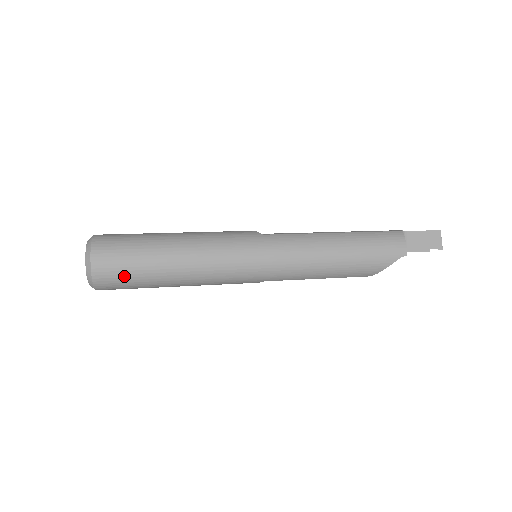
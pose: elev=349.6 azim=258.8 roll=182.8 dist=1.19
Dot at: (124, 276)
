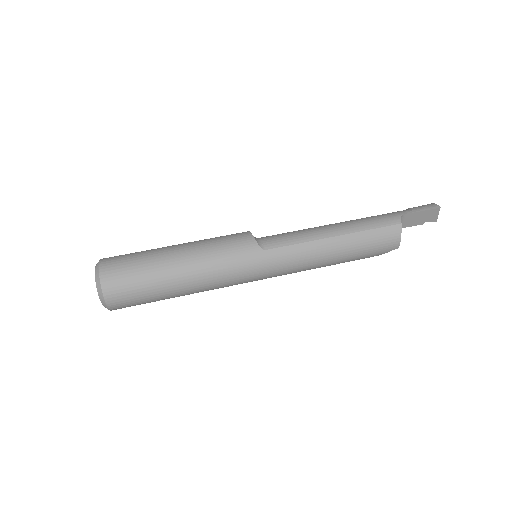
Dot at: (138, 304)
